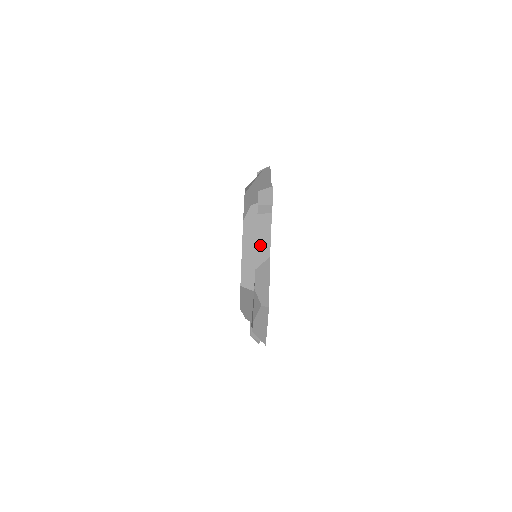
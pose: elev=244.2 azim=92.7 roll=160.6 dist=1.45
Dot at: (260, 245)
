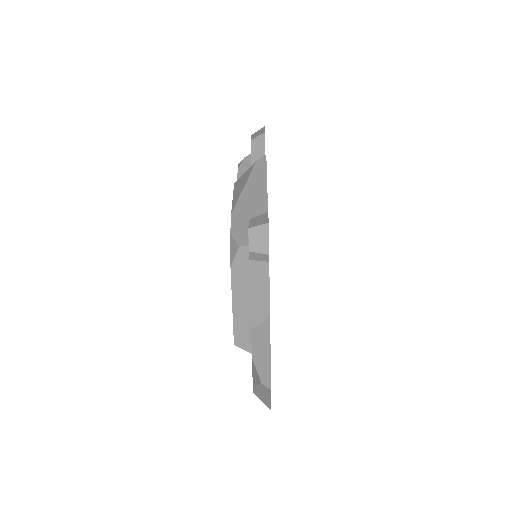
Dot at: (256, 301)
